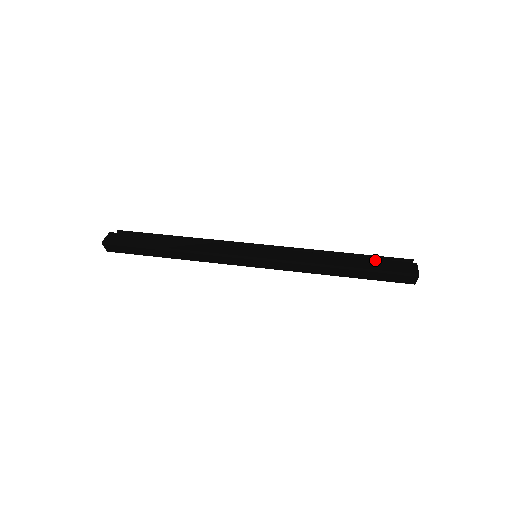
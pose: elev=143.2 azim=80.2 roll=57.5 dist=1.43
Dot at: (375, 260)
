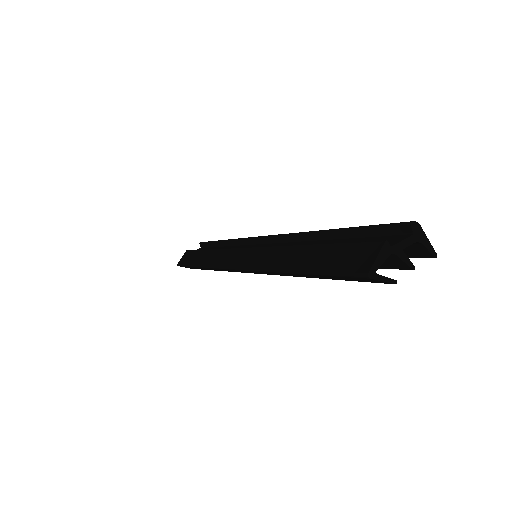
Dot at: (331, 247)
